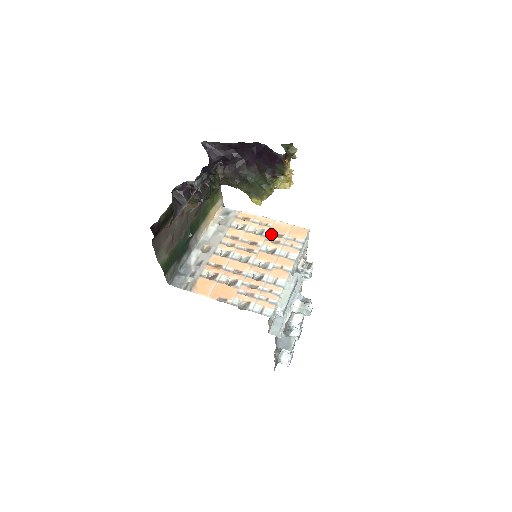
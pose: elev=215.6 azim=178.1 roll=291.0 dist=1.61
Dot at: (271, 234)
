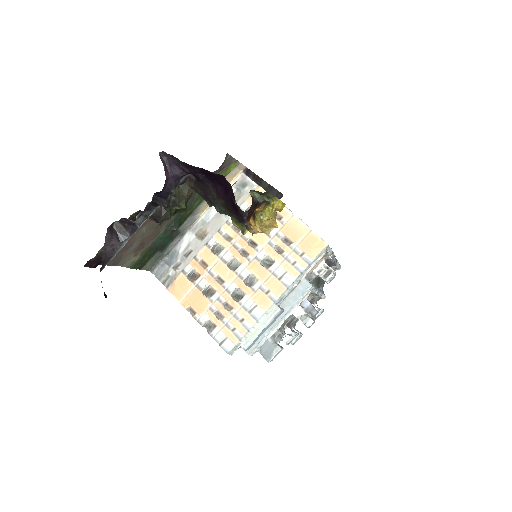
Dot at: (279, 236)
